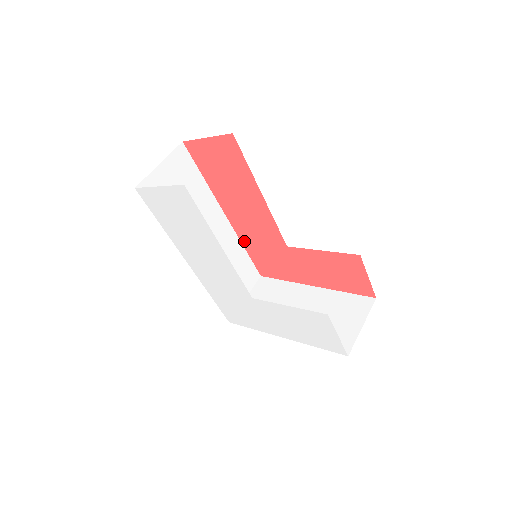
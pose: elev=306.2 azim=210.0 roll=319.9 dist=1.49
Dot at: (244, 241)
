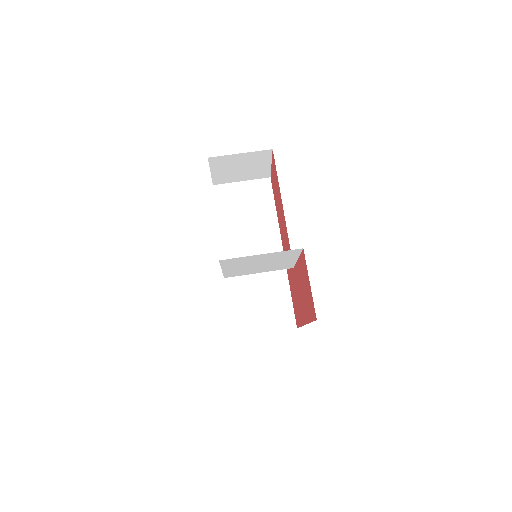
Dot at: occluded
